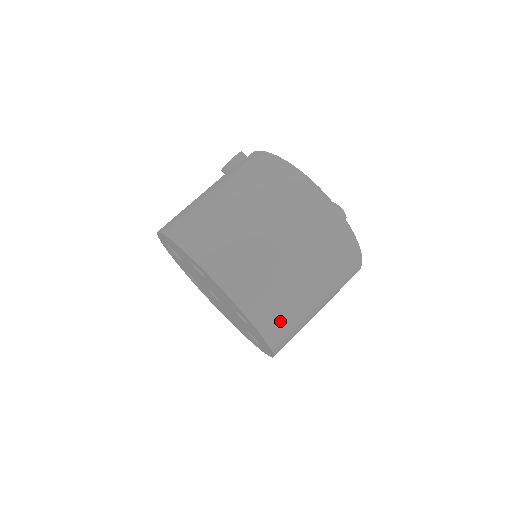
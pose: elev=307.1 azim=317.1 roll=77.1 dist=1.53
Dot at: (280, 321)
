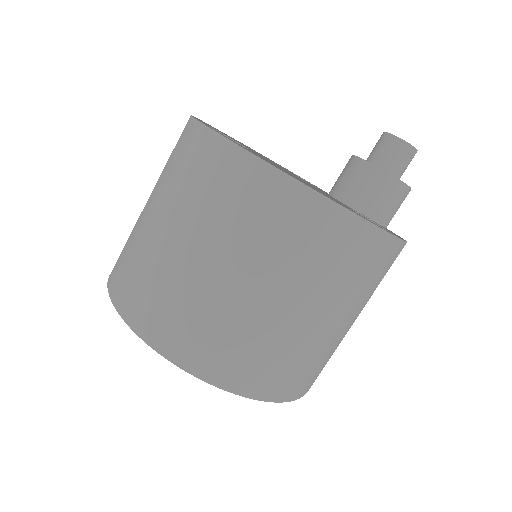
Dot at: (225, 354)
